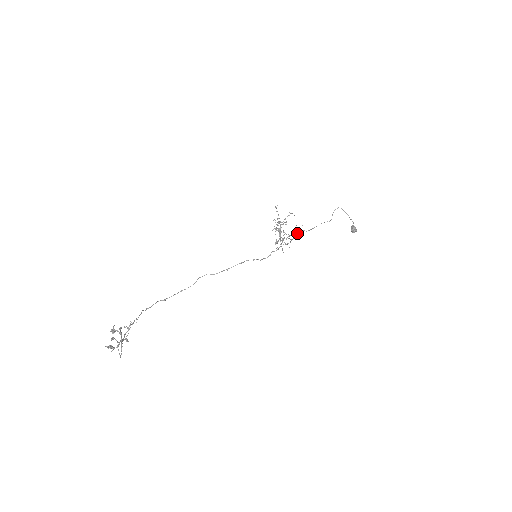
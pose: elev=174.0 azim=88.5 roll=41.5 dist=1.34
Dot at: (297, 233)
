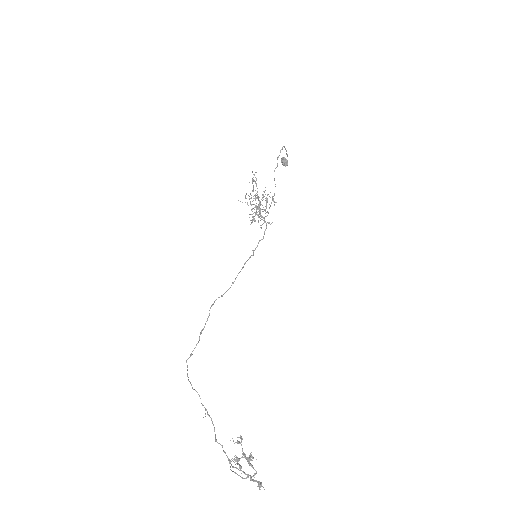
Dot at: occluded
